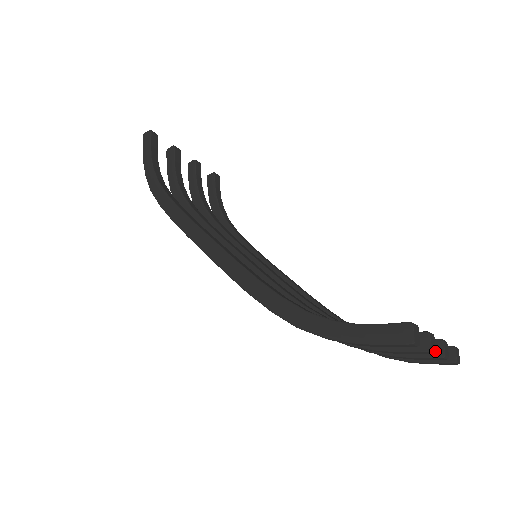
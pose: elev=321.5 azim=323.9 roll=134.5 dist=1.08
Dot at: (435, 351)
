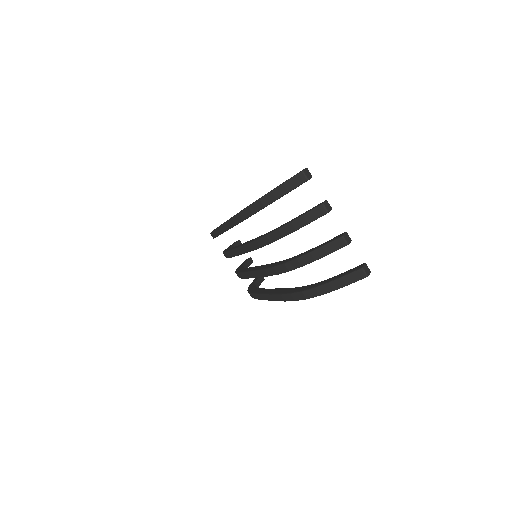
Dot at: (329, 211)
